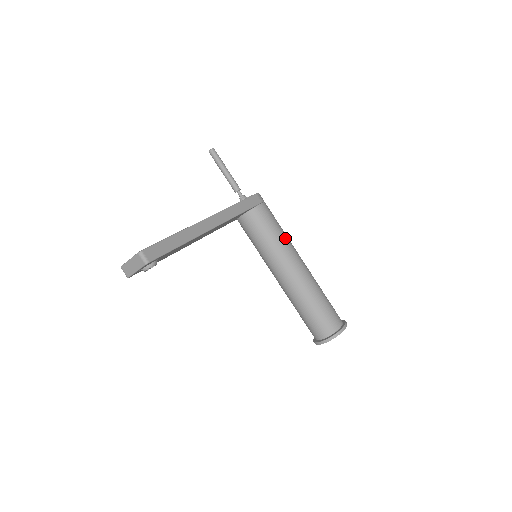
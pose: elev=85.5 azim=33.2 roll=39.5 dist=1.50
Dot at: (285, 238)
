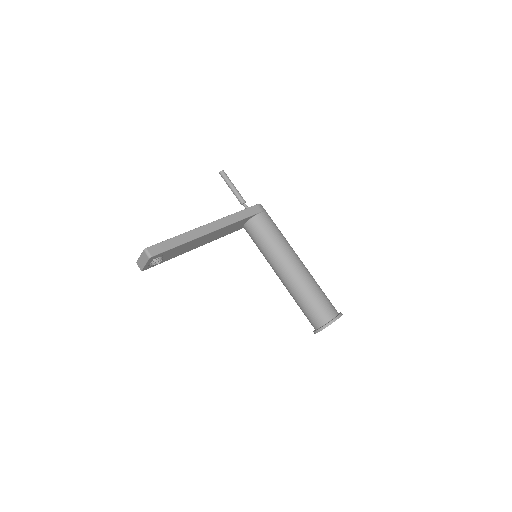
Dot at: (282, 240)
